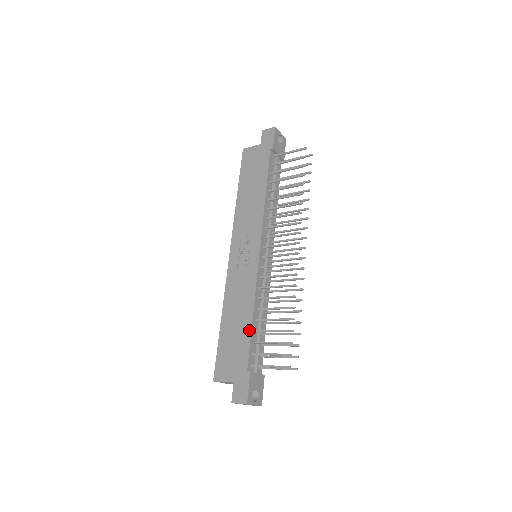
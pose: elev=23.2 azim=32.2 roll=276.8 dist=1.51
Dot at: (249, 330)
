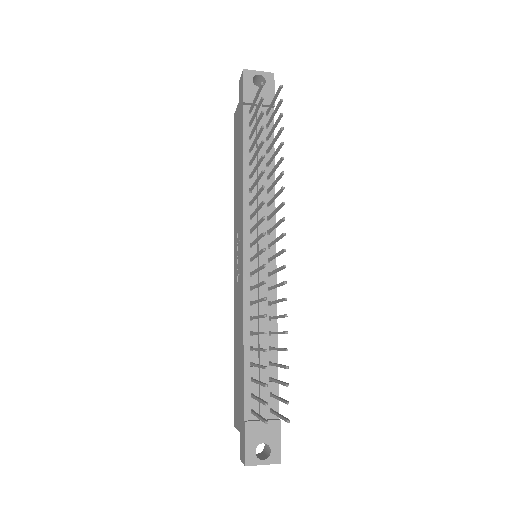
Dot at: (242, 364)
